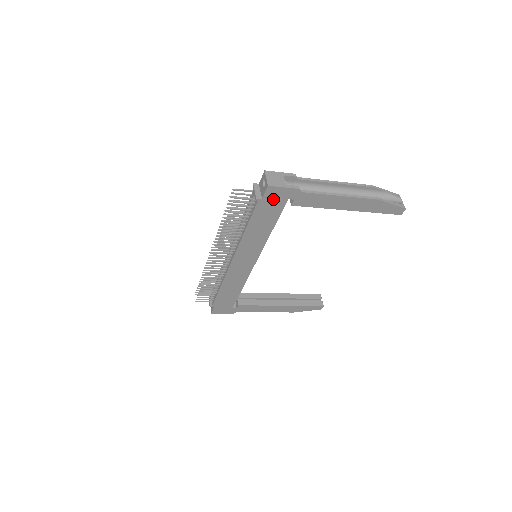
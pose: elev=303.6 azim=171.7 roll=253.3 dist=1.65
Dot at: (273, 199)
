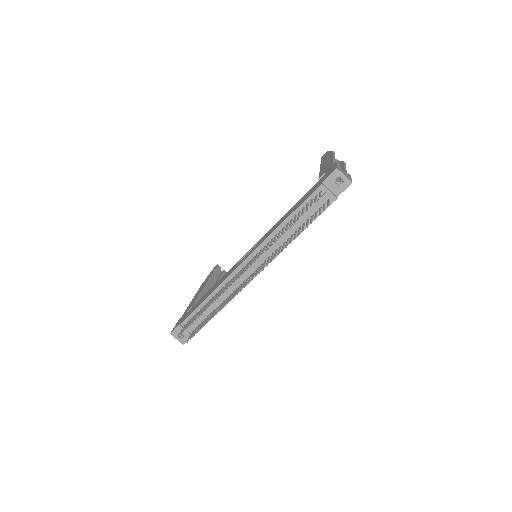
Dot at: occluded
